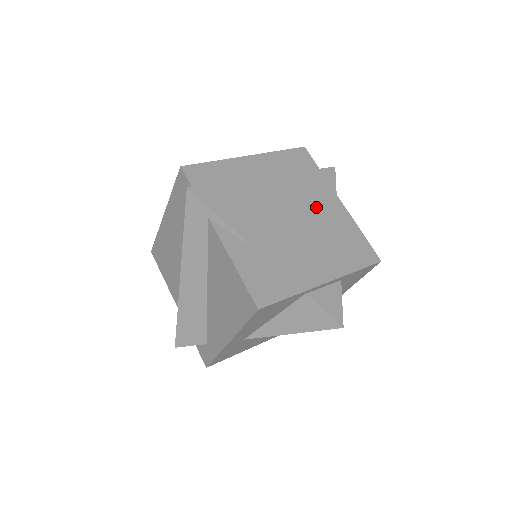
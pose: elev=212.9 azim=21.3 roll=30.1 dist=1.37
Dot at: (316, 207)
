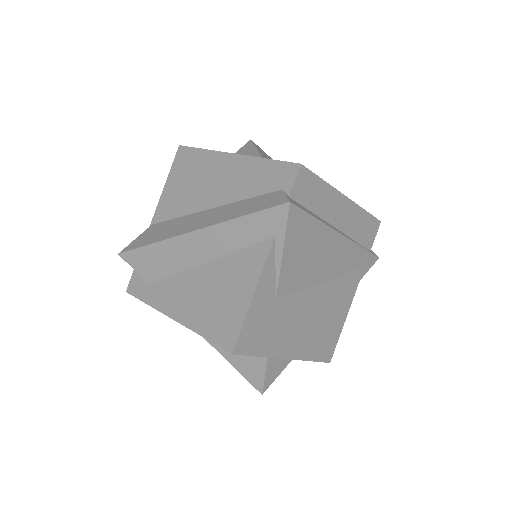
Dot at: (340, 286)
